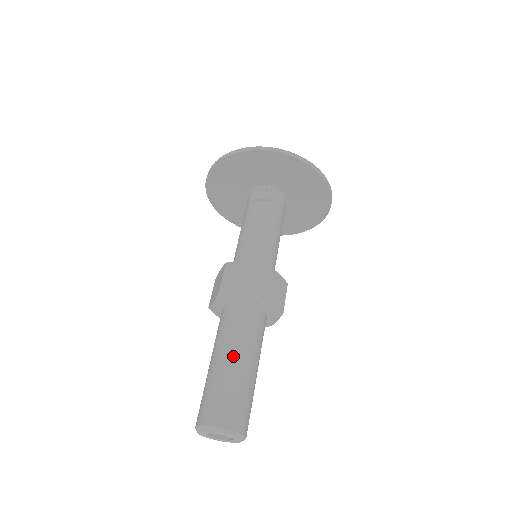
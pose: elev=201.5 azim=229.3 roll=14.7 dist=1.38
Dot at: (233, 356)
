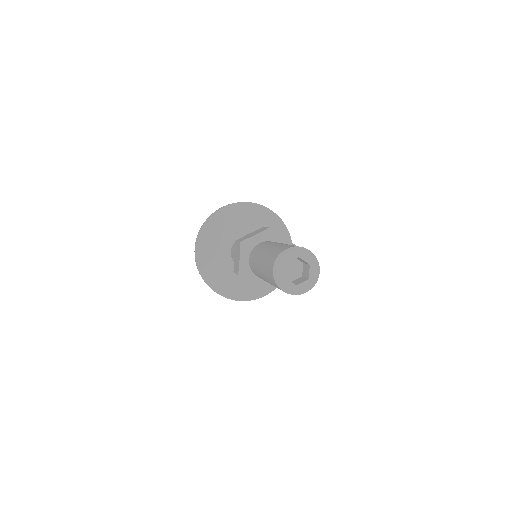
Dot at: occluded
